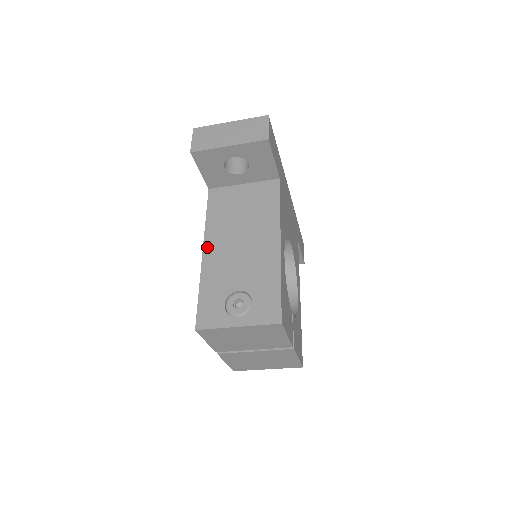
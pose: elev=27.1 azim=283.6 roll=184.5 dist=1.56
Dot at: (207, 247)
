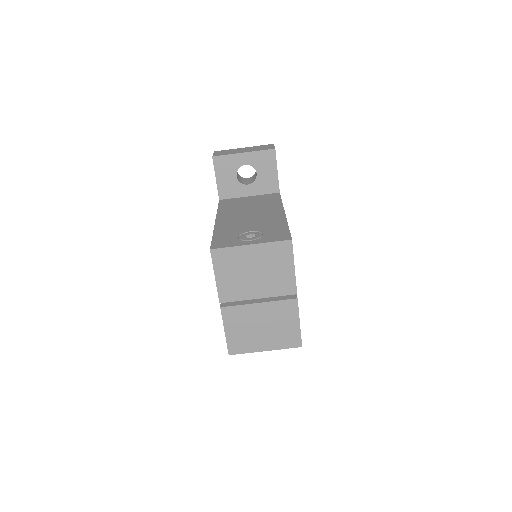
Dot at: (219, 218)
